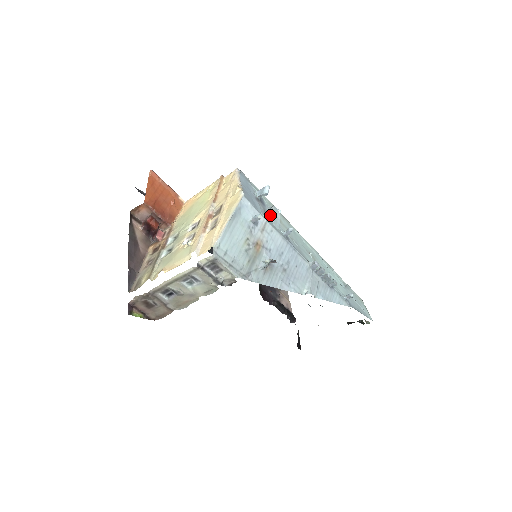
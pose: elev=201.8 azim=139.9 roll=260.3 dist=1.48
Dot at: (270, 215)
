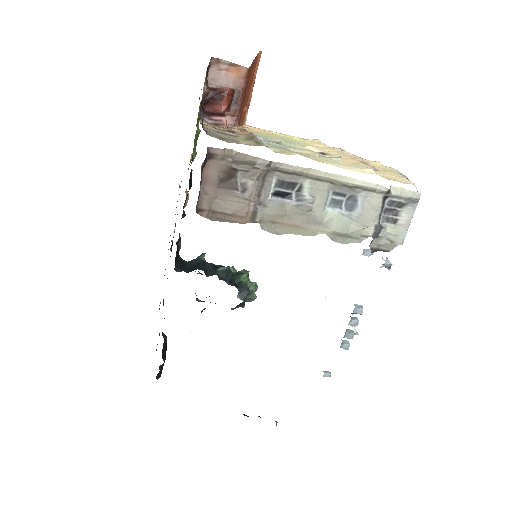
Dot at: occluded
